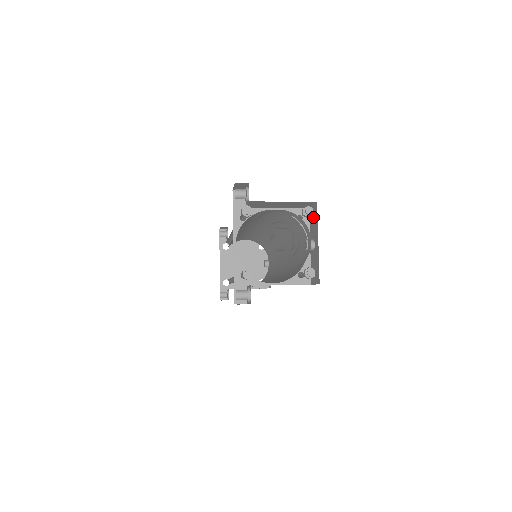
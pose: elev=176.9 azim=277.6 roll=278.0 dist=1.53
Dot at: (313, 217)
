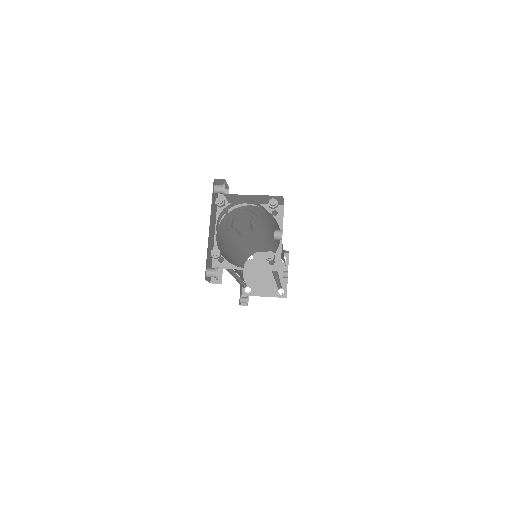
Dot at: occluded
